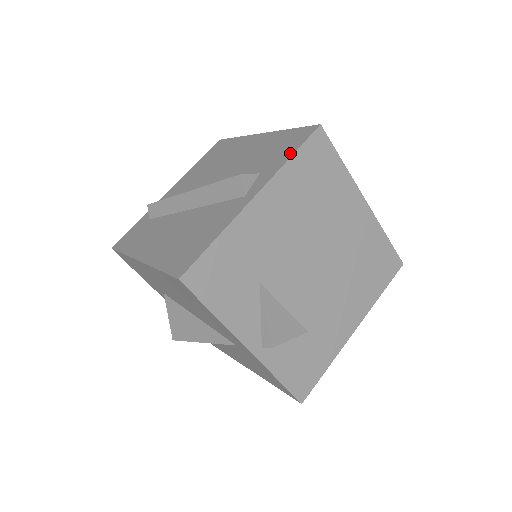
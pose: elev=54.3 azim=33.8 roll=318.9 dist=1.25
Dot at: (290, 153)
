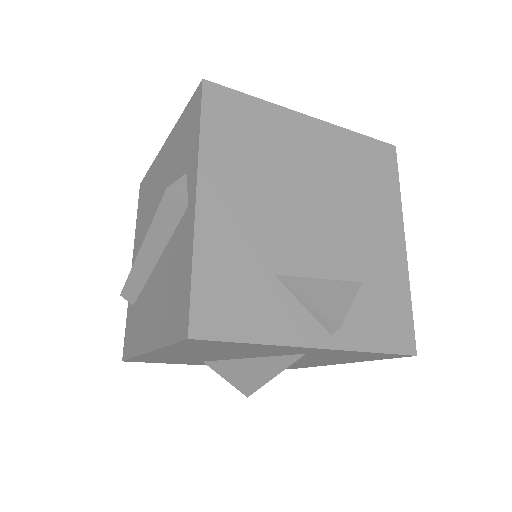
Dot at: (197, 129)
